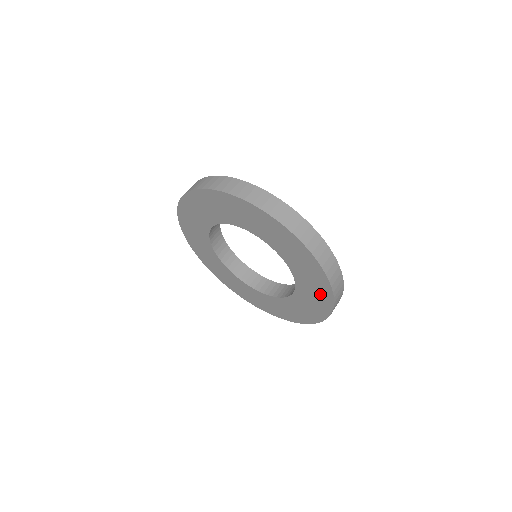
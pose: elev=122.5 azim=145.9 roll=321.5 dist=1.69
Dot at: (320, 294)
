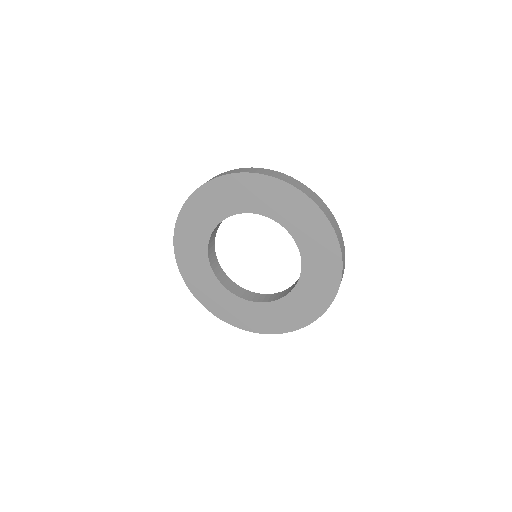
Dot at: (284, 197)
